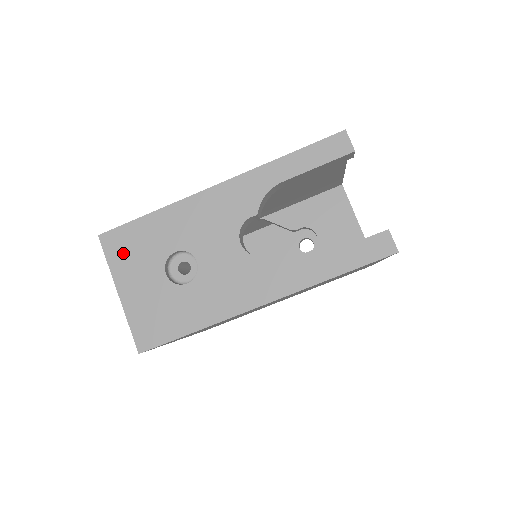
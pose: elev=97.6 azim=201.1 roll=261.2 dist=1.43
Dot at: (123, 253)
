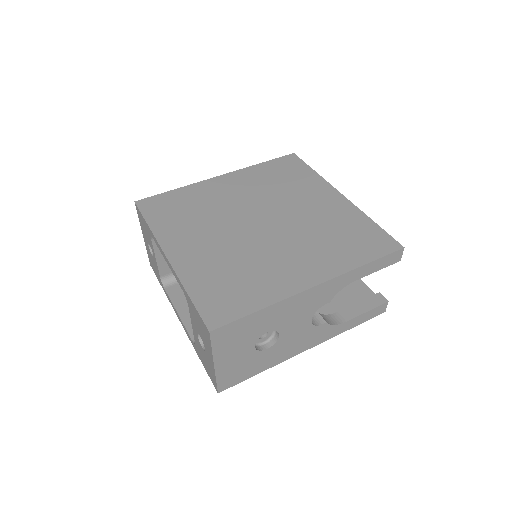
Dot at: (227, 340)
